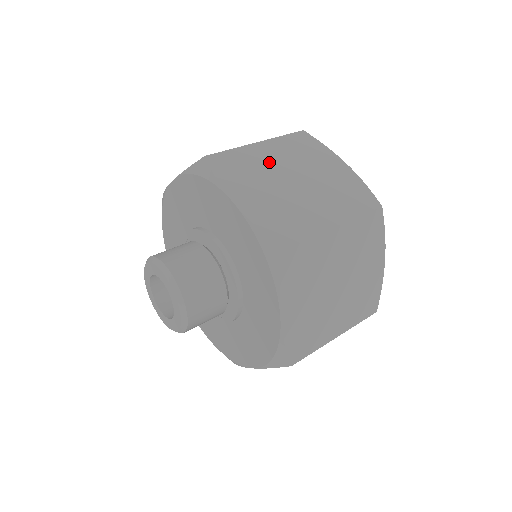
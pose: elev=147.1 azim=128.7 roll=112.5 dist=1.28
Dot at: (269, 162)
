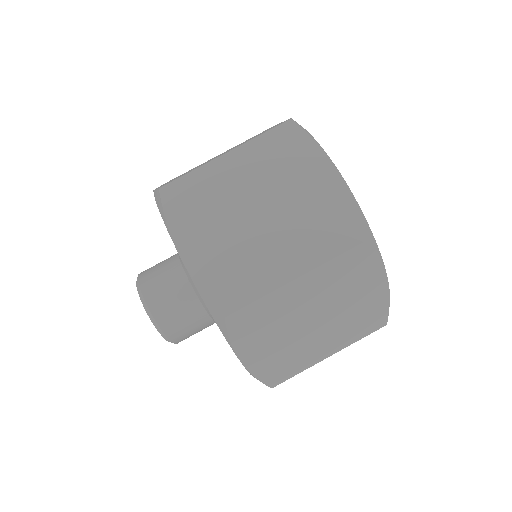
Dot at: (298, 305)
